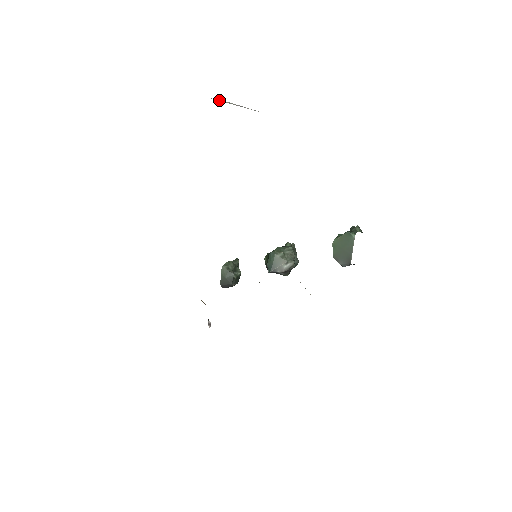
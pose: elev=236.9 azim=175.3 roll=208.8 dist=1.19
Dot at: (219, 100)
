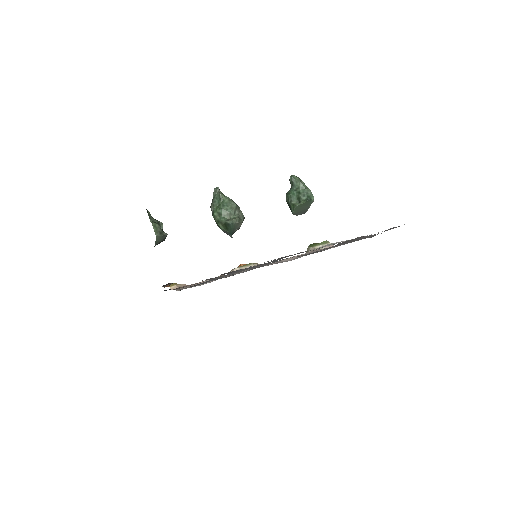
Dot at: occluded
